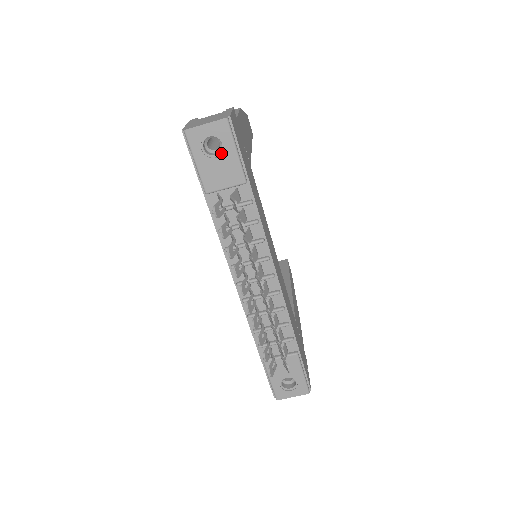
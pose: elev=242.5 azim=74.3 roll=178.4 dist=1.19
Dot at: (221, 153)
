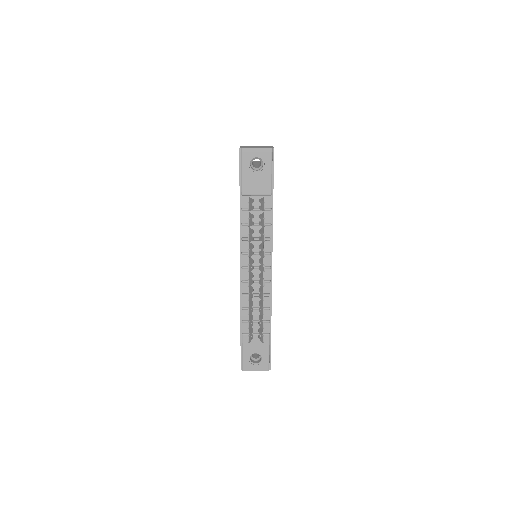
Dot at: (261, 170)
